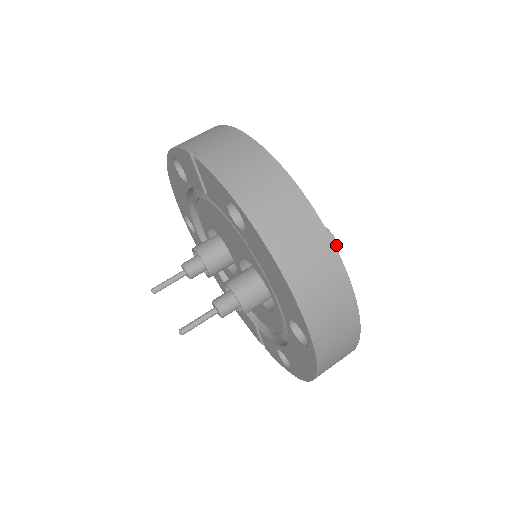
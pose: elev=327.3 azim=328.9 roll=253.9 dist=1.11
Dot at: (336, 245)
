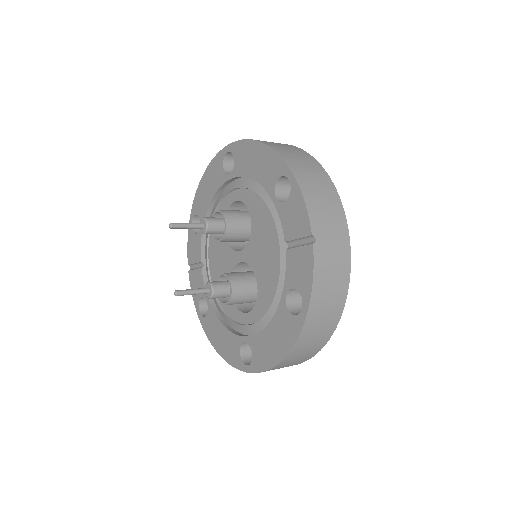
Dot at: occluded
